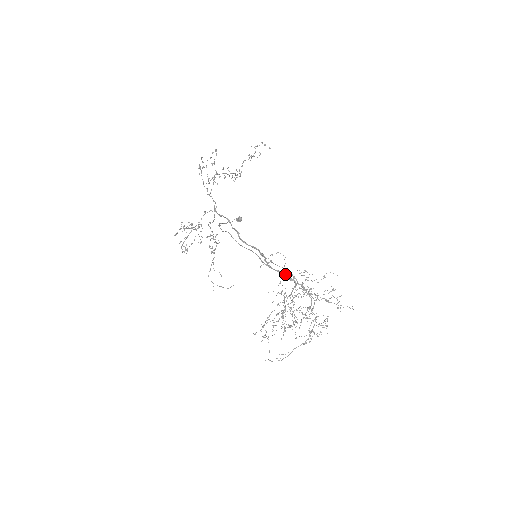
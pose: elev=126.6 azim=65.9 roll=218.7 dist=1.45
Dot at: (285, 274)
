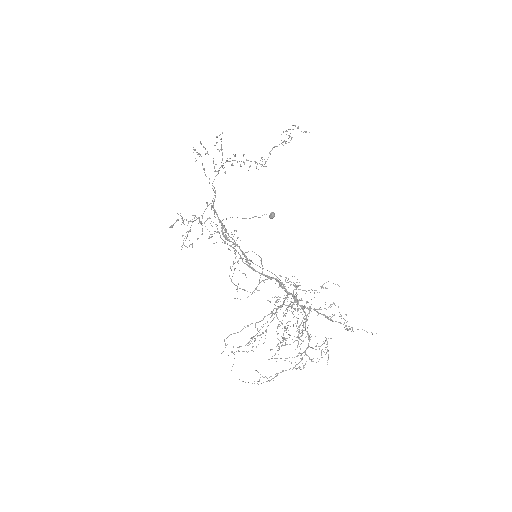
Dot at: (267, 279)
